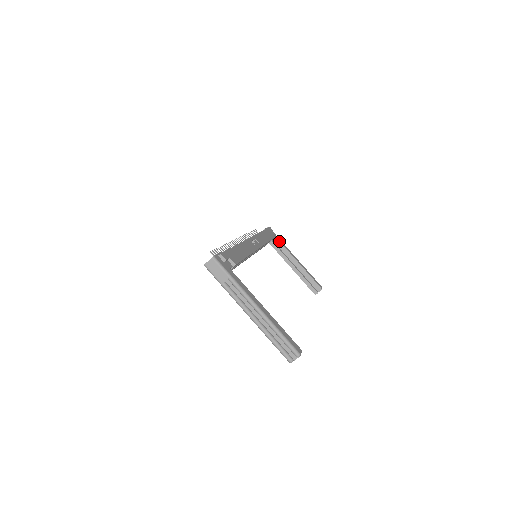
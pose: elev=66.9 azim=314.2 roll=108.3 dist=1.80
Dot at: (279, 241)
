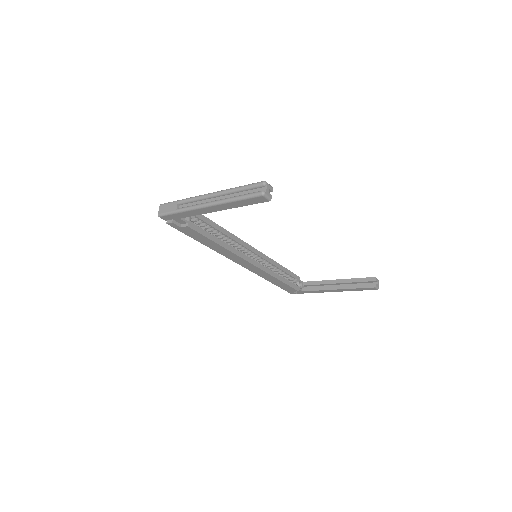
Dot at: (308, 282)
